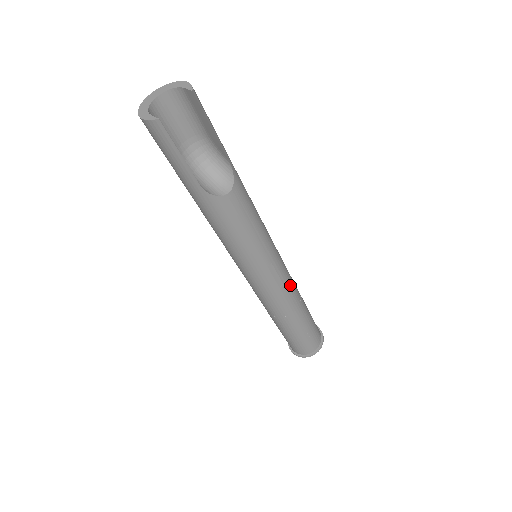
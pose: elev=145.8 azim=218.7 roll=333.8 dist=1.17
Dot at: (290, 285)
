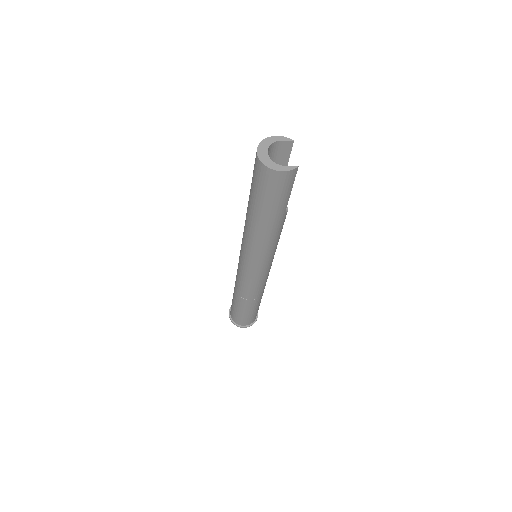
Dot at: occluded
